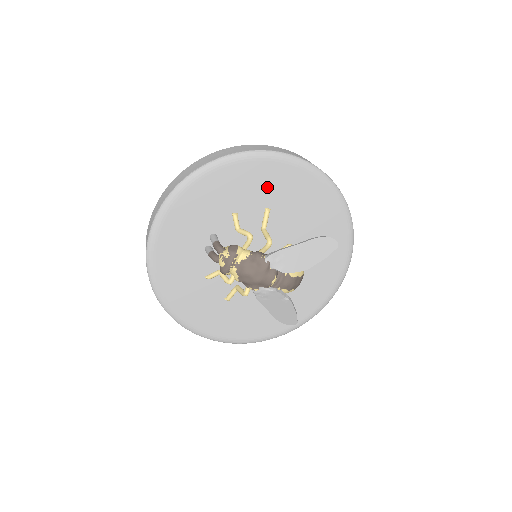
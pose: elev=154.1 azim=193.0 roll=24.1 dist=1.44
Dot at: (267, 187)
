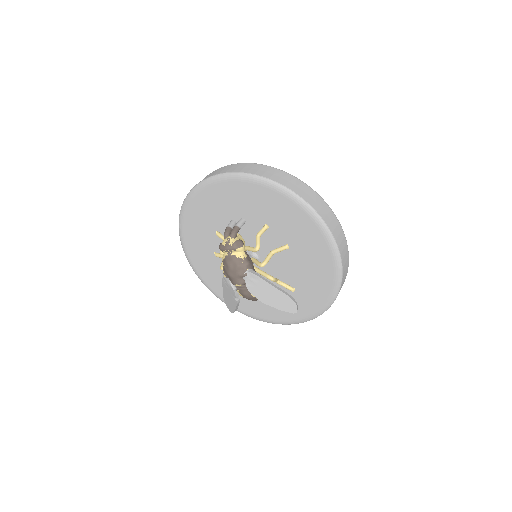
Dot at: (301, 237)
